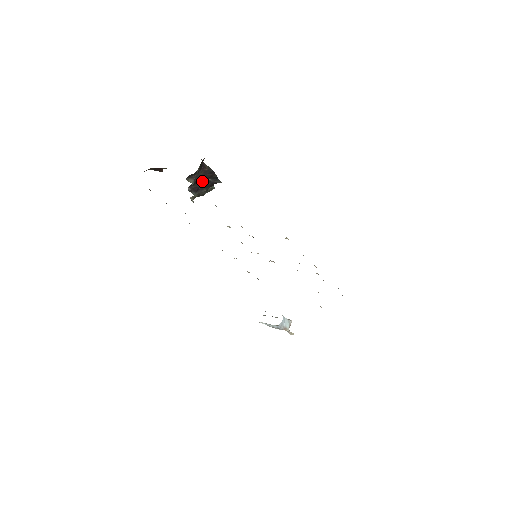
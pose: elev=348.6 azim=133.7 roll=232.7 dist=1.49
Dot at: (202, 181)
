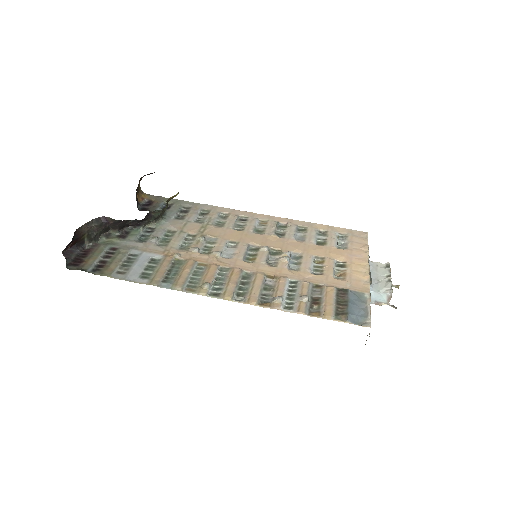
Dot at: (126, 225)
